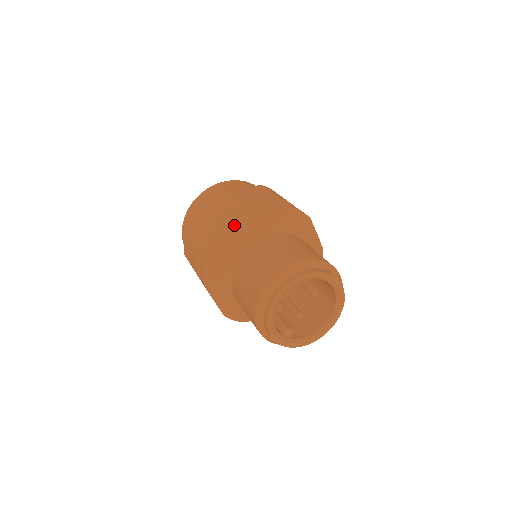
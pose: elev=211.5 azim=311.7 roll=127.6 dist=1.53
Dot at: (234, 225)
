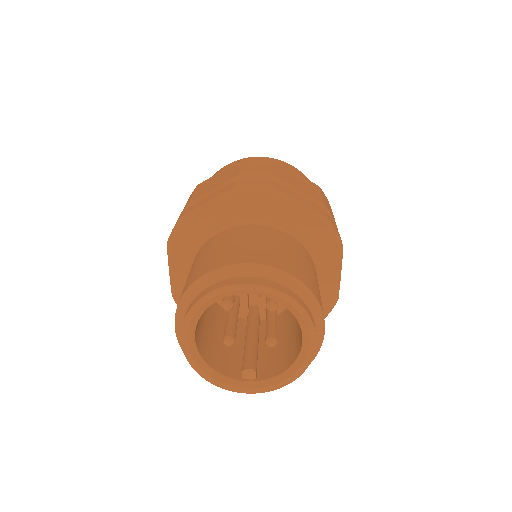
Dot at: (171, 241)
